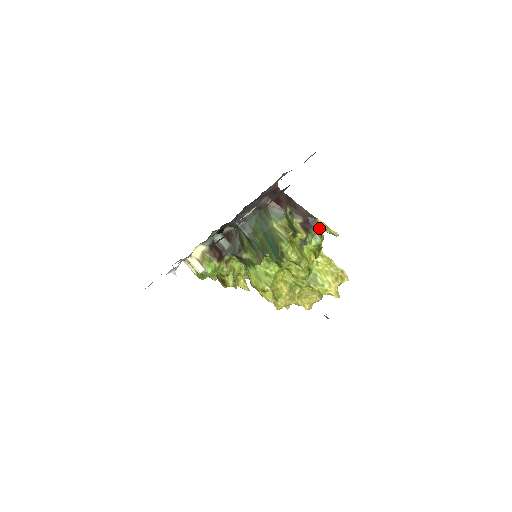
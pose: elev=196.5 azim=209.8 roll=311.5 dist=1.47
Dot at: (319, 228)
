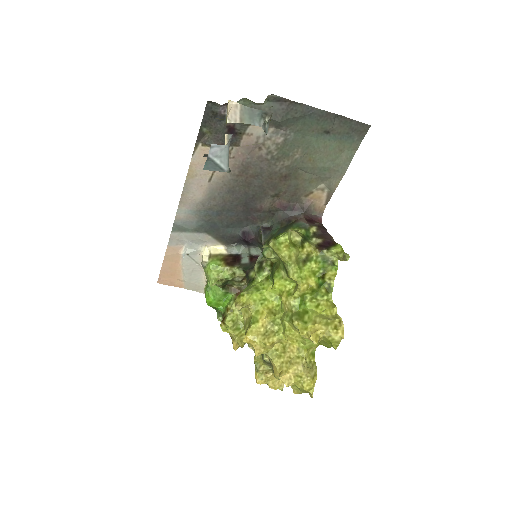
Dot at: (333, 249)
